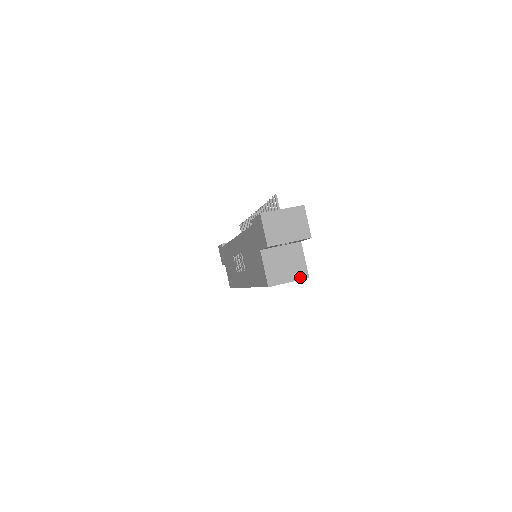
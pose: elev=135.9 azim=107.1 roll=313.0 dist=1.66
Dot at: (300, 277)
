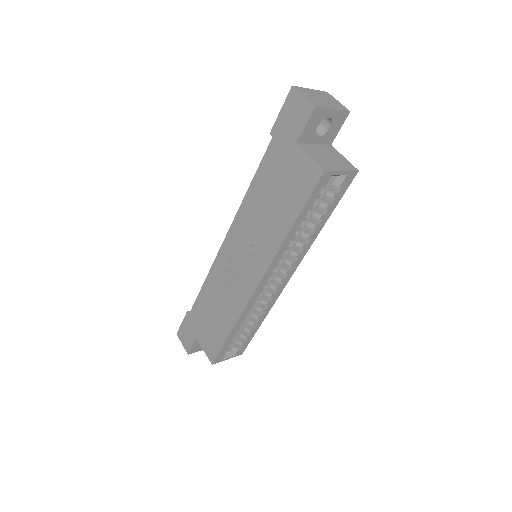
Dot at: (350, 169)
